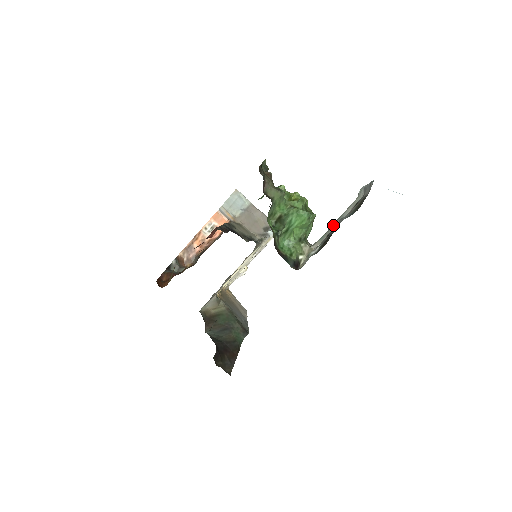
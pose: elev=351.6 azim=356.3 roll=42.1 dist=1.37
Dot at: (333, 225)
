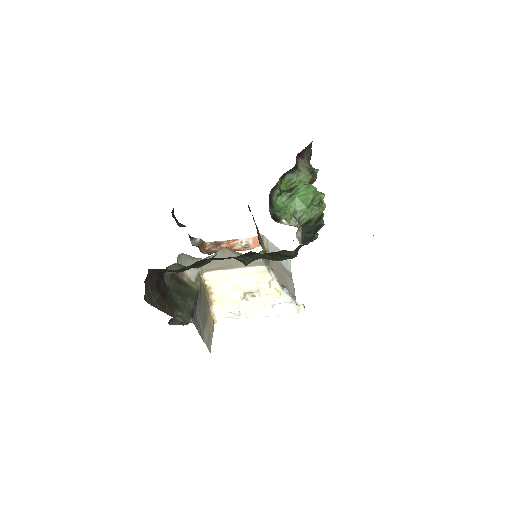
Dot at: occluded
